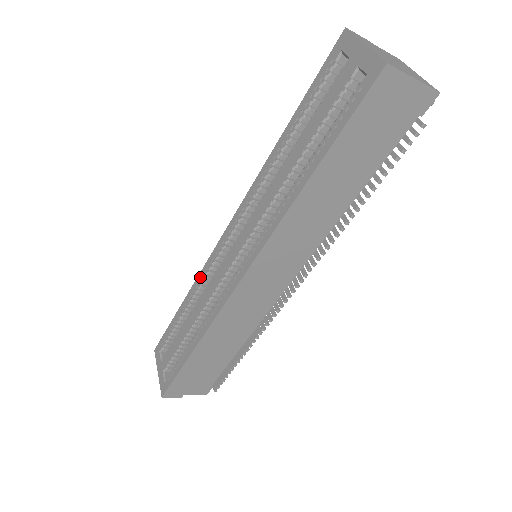
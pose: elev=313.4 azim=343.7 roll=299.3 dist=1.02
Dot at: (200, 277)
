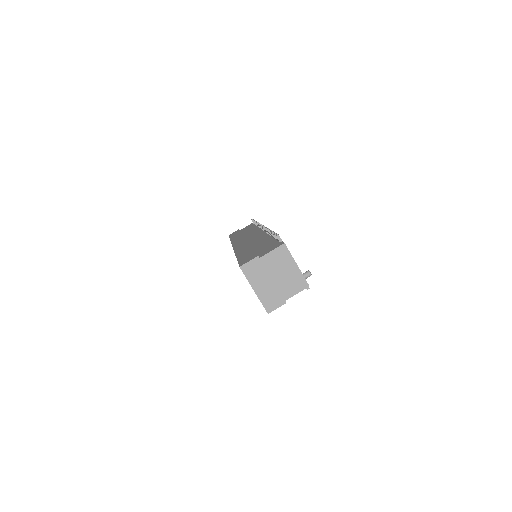
Dot at: occluded
